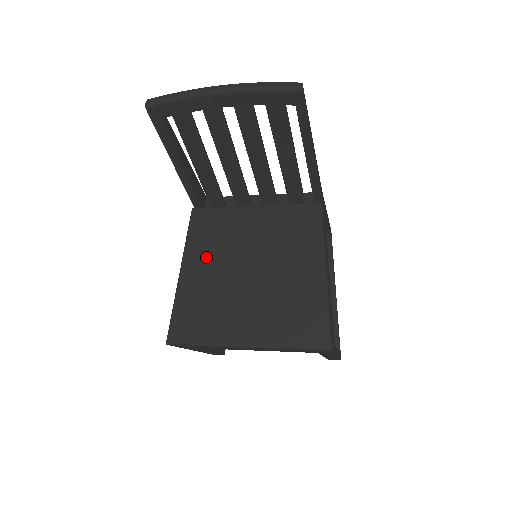
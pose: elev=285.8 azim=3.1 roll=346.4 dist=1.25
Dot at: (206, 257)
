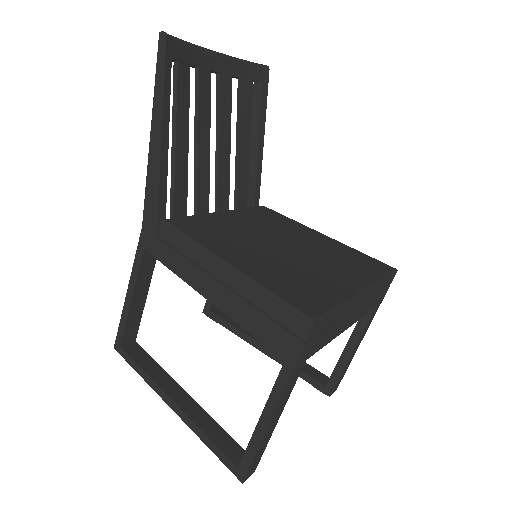
Dot at: (235, 247)
